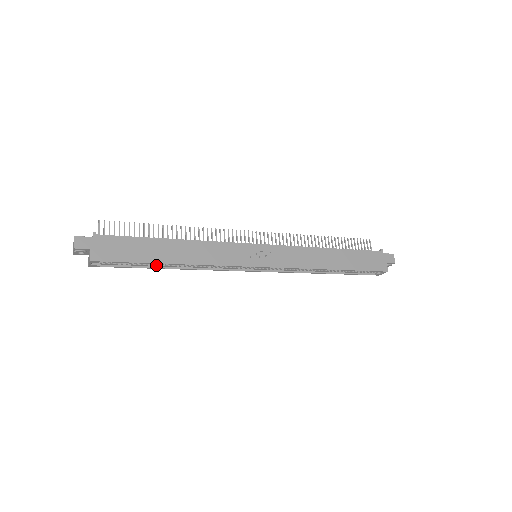
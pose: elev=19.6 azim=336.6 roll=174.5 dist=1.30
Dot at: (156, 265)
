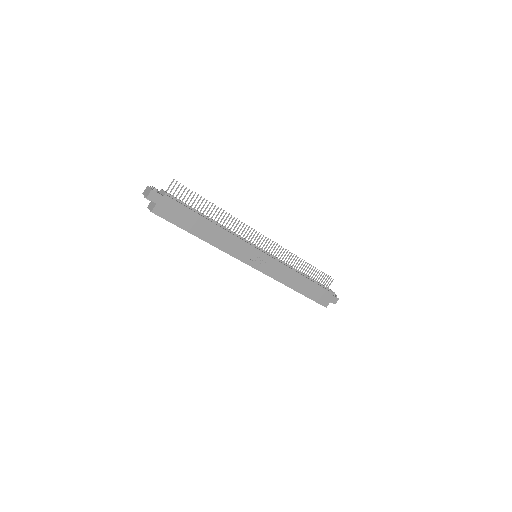
Dot at: occluded
